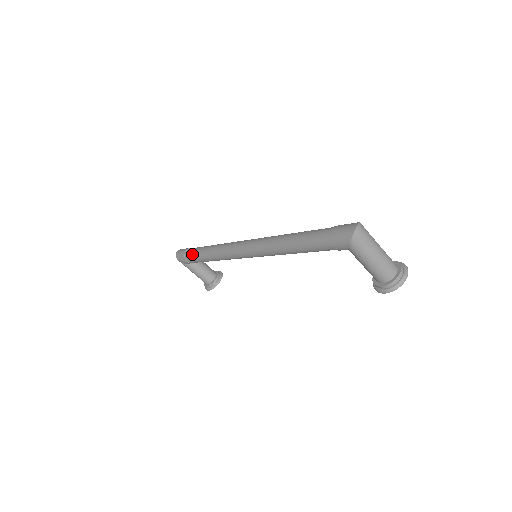
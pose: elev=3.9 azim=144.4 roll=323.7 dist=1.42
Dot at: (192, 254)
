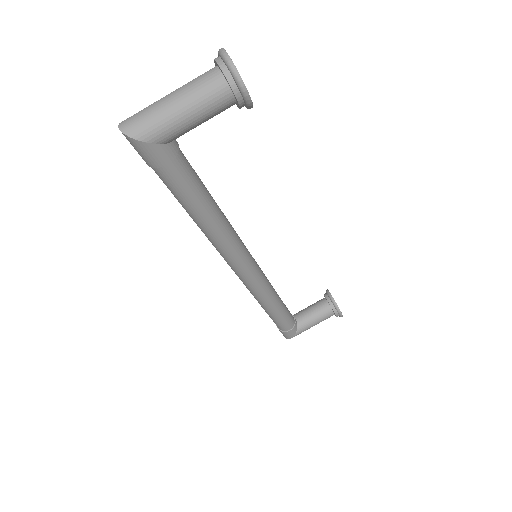
Dot at: (275, 323)
